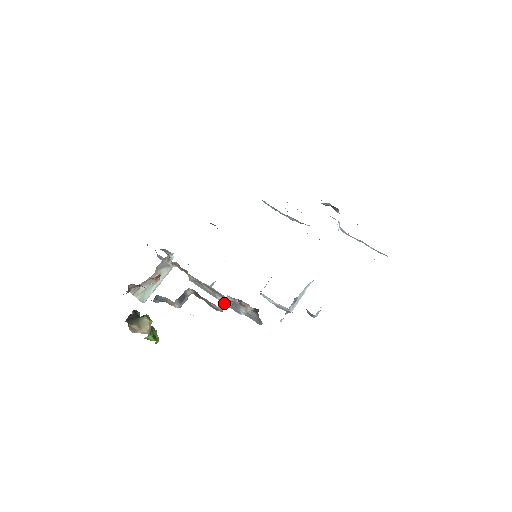
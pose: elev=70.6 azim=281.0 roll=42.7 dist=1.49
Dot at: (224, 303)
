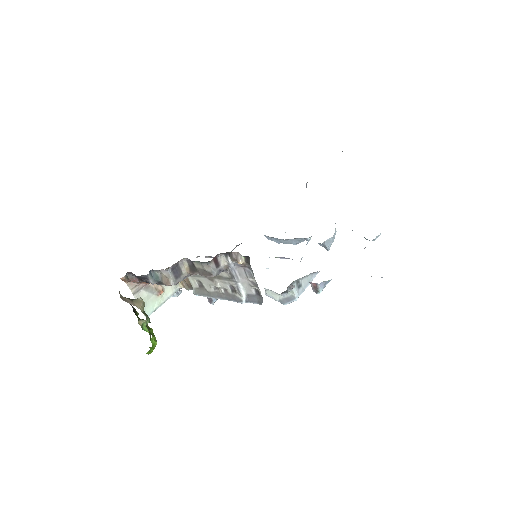
Dot at: (217, 265)
